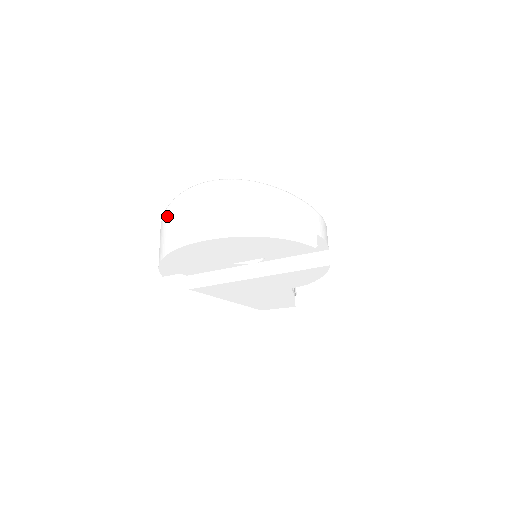
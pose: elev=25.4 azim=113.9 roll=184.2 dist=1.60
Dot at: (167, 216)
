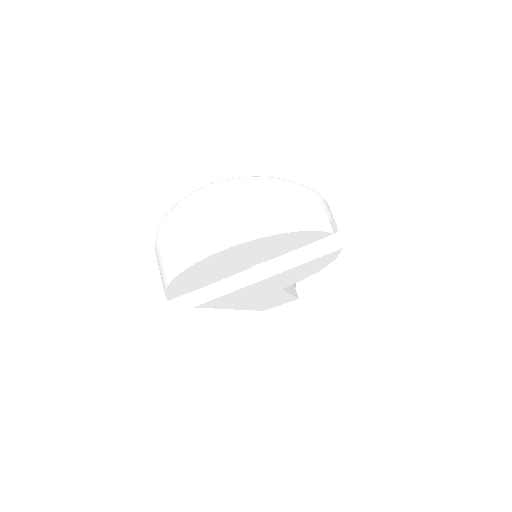
Dot at: (164, 234)
